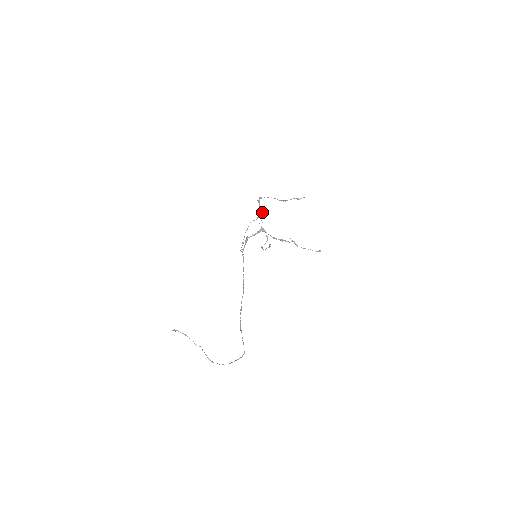
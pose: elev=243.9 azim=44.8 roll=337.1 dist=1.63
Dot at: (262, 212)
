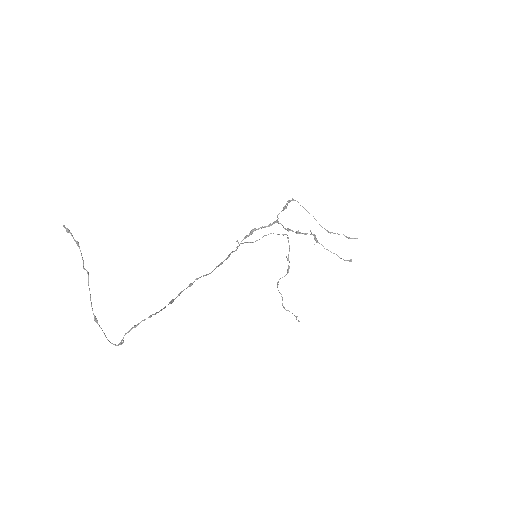
Dot at: occluded
